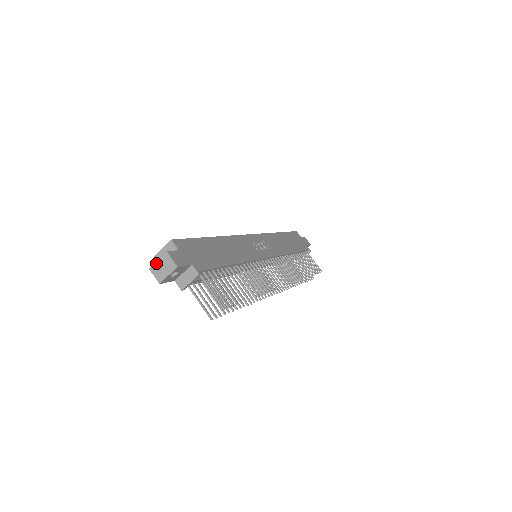
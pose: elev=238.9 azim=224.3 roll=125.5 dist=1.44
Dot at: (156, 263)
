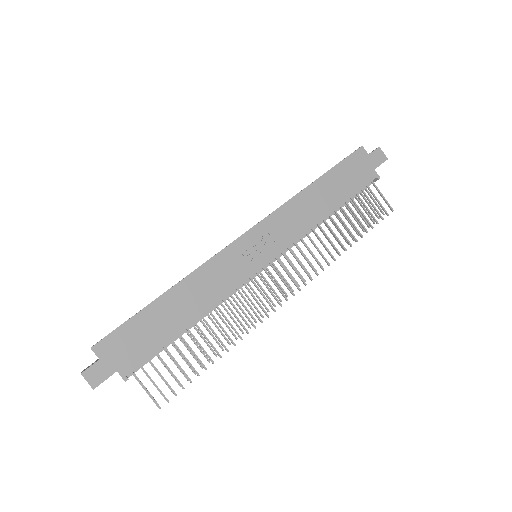
Dot at: occluded
